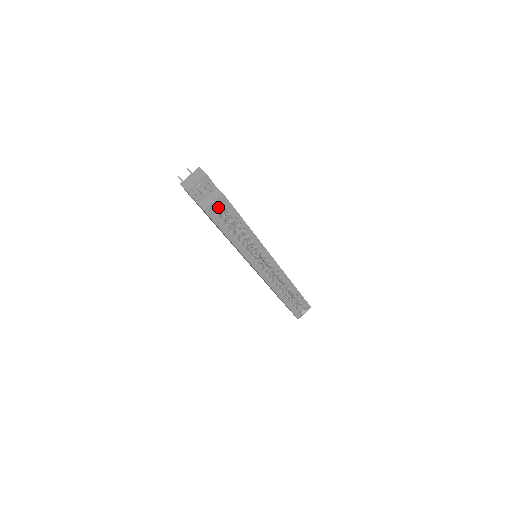
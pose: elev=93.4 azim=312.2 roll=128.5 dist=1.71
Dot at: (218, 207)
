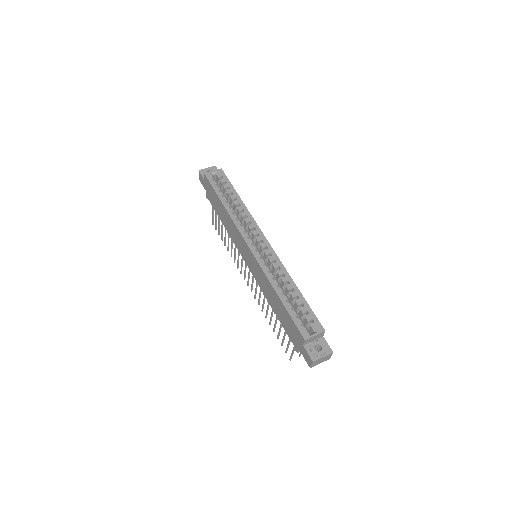
Dot at: occluded
